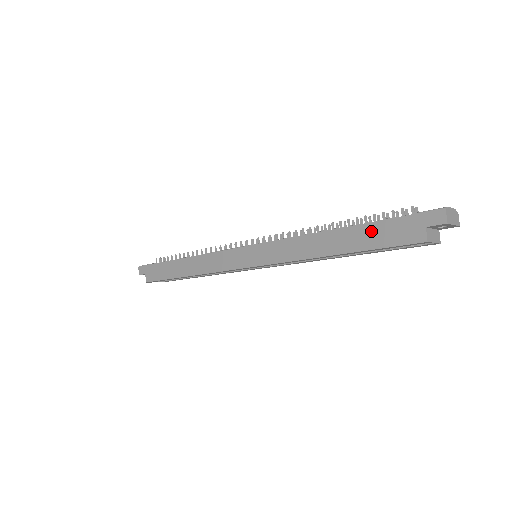
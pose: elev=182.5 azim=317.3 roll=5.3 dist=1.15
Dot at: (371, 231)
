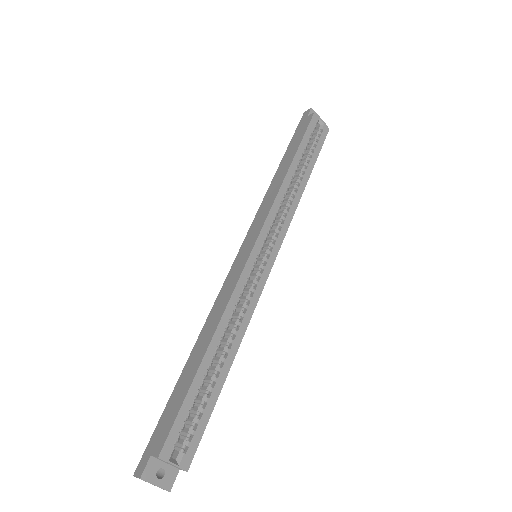
Dot at: (292, 145)
